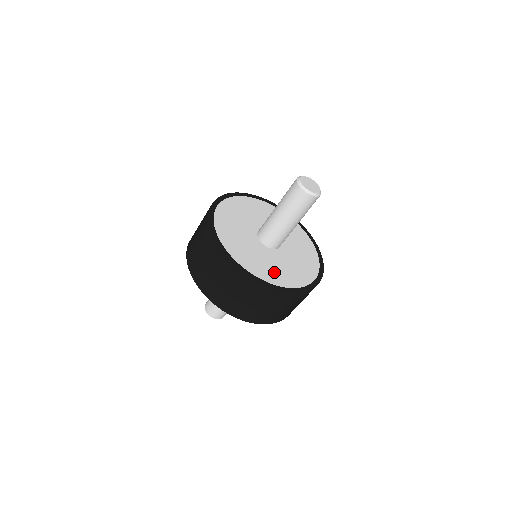
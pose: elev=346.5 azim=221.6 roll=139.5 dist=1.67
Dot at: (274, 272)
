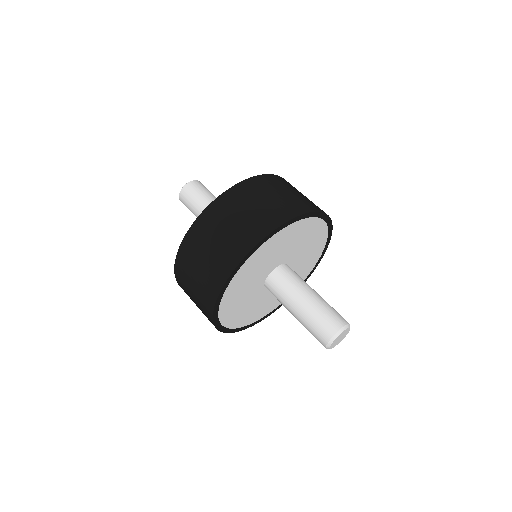
Dot at: (250, 314)
